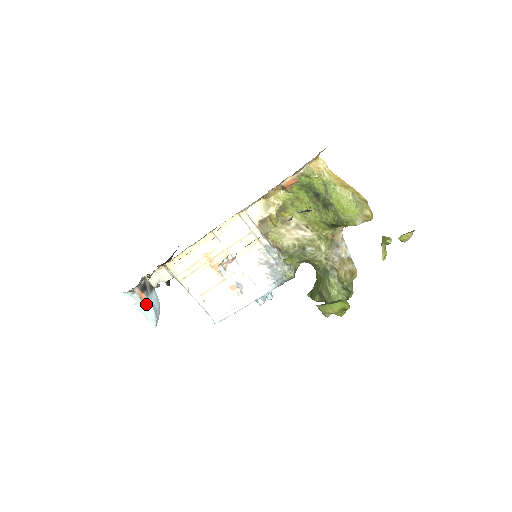
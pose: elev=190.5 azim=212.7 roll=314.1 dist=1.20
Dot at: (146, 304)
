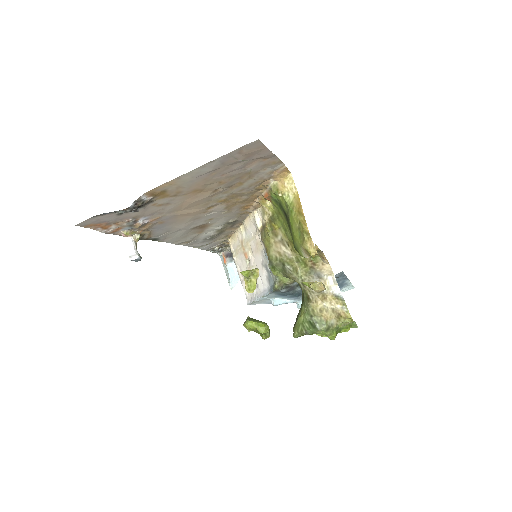
Dot at: (226, 268)
